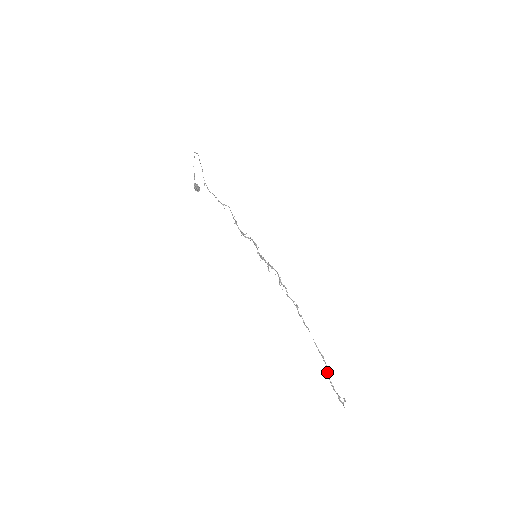
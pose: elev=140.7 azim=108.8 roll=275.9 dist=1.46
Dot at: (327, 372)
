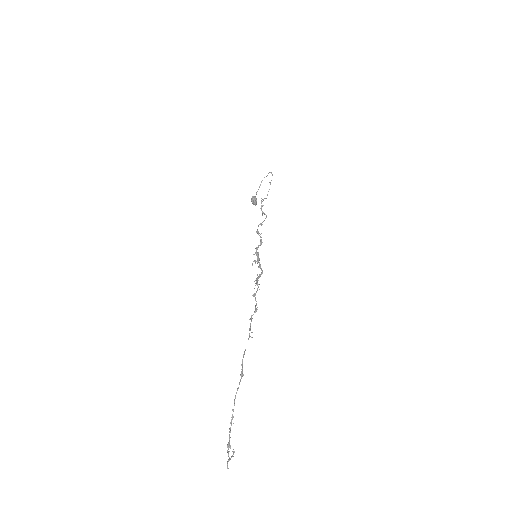
Dot at: (235, 398)
